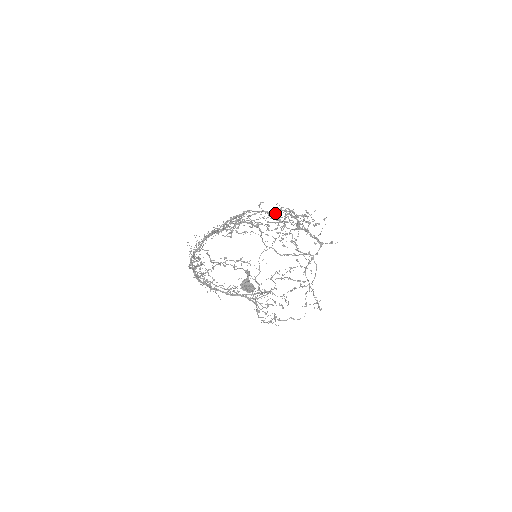
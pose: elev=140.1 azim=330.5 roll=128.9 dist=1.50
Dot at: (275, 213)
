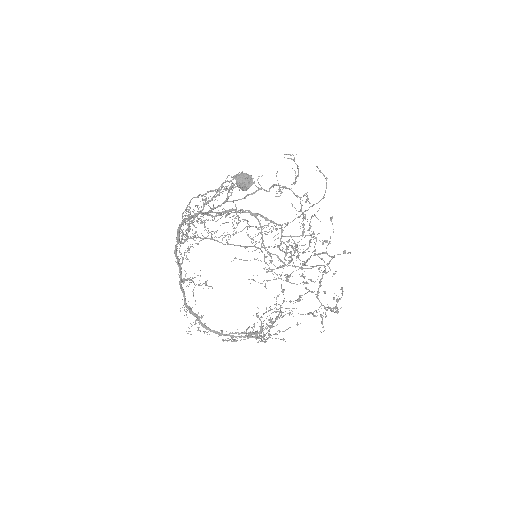
Dot at: (276, 224)
